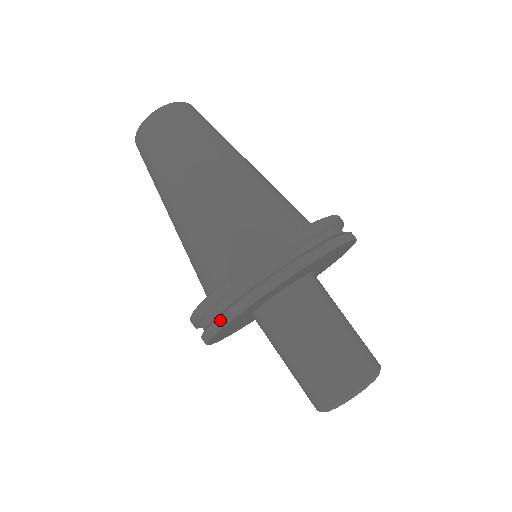
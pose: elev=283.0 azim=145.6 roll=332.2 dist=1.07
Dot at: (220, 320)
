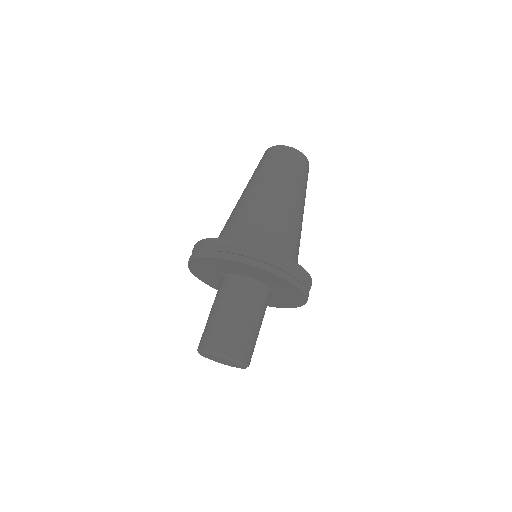
Dot at: (191, 257)
